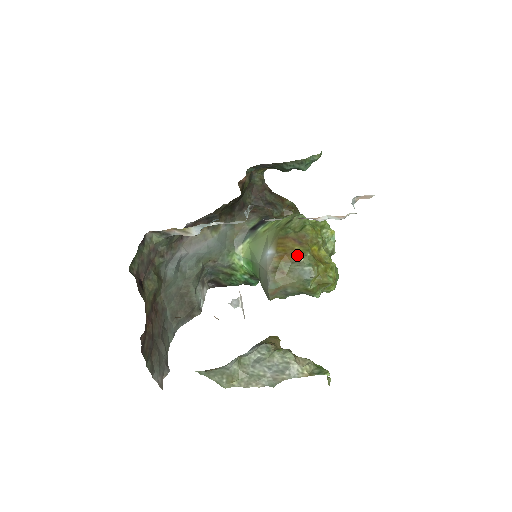
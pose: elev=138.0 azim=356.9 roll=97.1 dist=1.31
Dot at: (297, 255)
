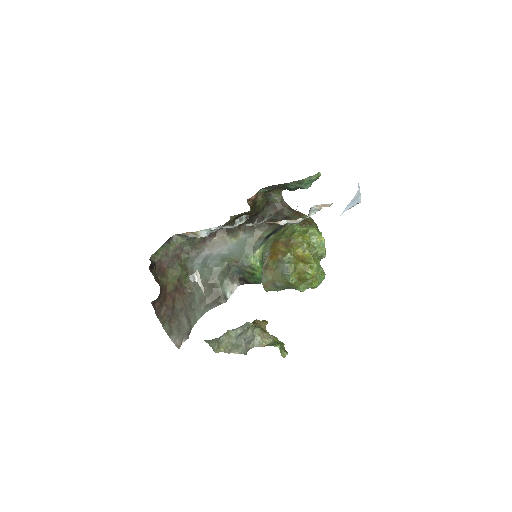
Dot at: (281, 255)
